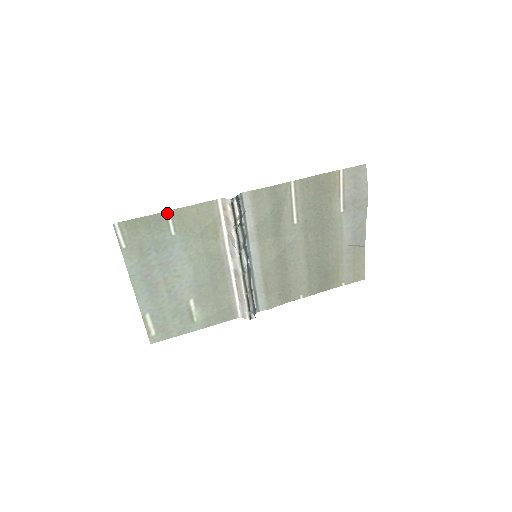
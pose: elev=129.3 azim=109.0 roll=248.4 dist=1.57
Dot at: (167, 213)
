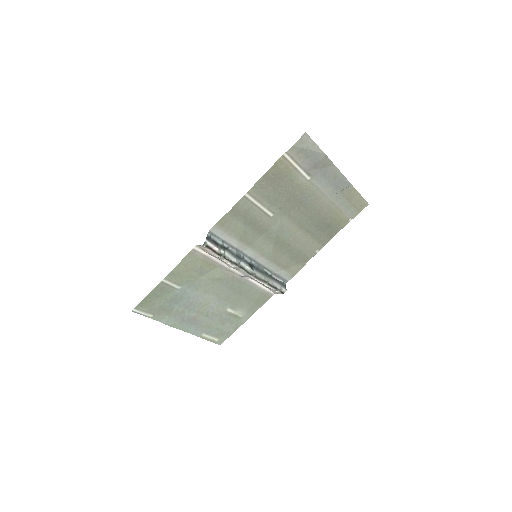
Dot at: (163, 281)
